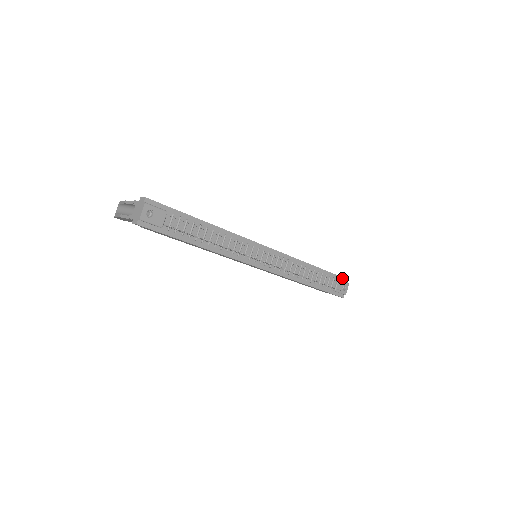
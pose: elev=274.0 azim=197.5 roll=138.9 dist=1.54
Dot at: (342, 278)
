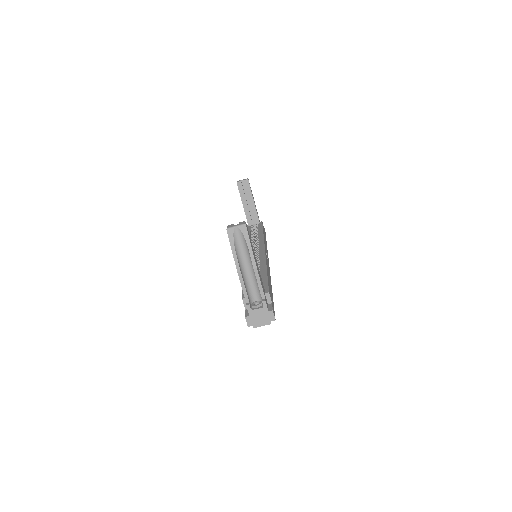
Dot at: occluded
